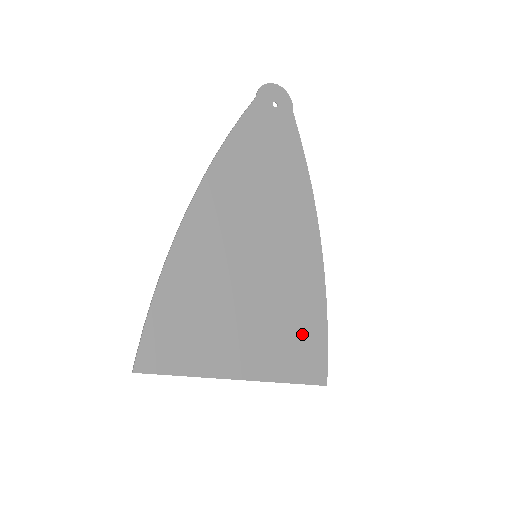
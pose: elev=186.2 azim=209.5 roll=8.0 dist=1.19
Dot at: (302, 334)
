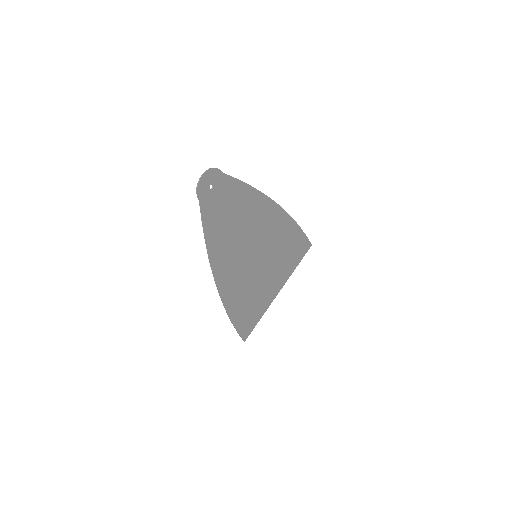
Dot at: (292, 247)
